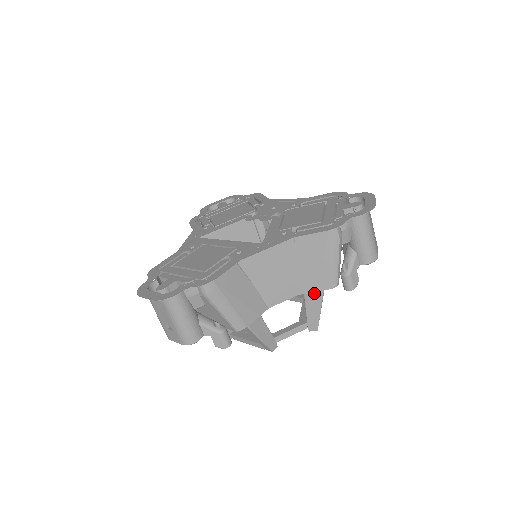
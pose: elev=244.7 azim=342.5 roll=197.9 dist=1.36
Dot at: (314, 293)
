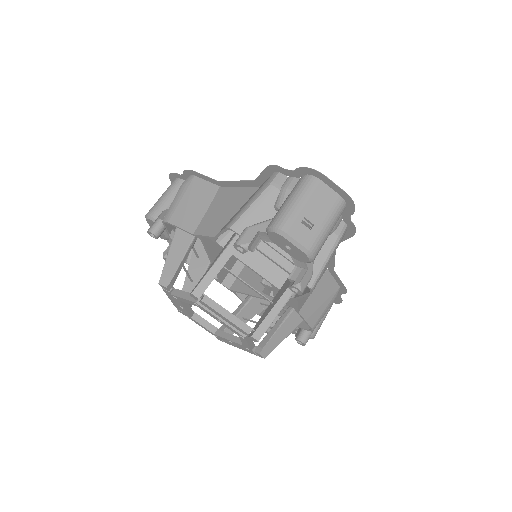
Dot at: occluded
